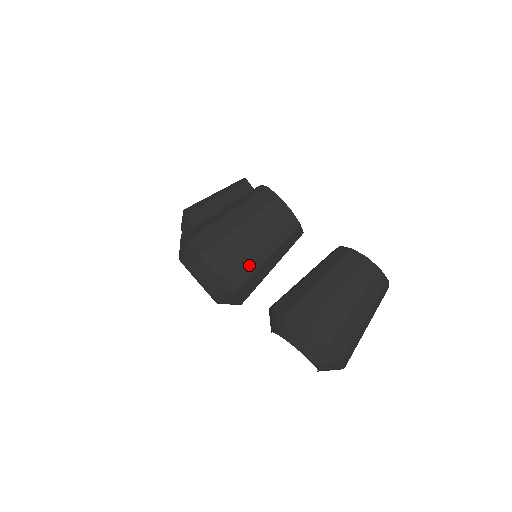
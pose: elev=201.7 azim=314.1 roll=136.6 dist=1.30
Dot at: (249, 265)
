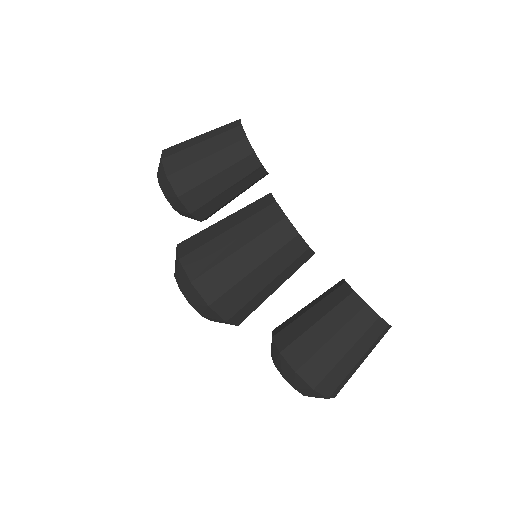
Dot at: (257, 302)
